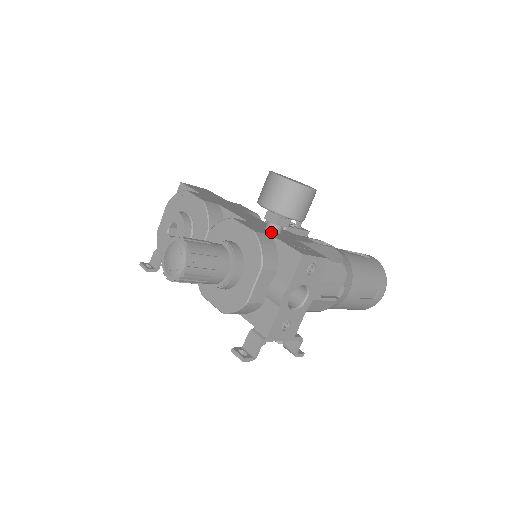
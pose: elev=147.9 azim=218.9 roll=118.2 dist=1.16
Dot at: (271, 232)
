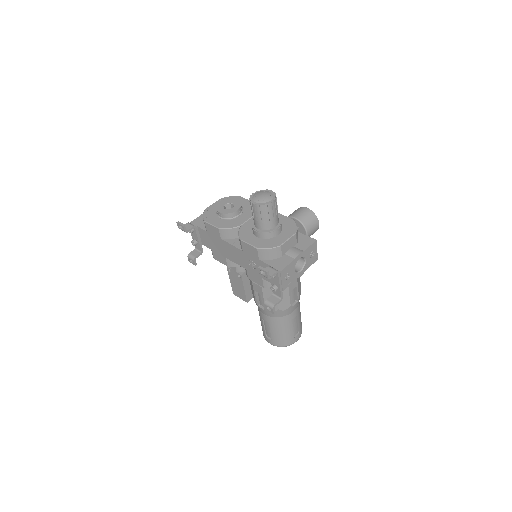
Dot at: occluded
